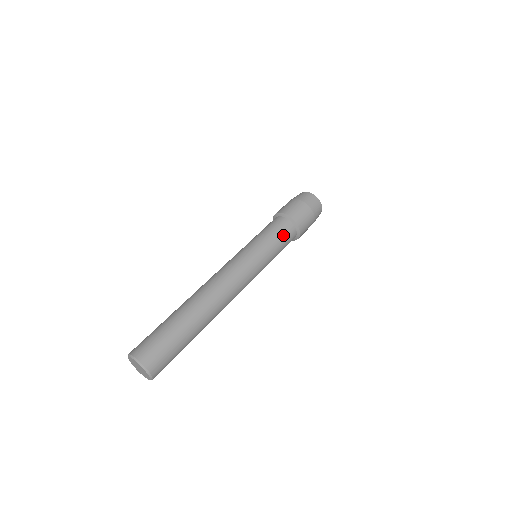
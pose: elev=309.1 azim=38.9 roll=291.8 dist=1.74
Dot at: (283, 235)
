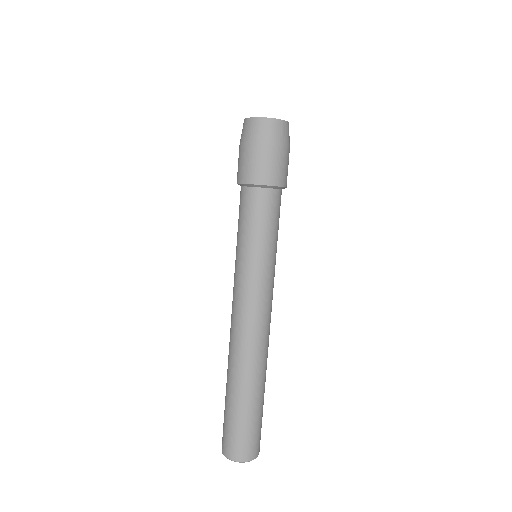
Dot at: (255, 213)
